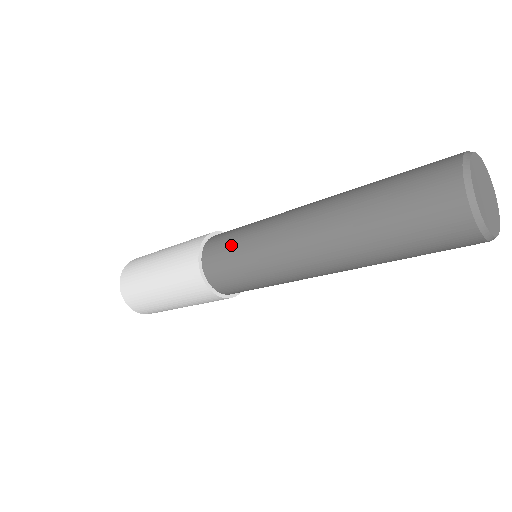
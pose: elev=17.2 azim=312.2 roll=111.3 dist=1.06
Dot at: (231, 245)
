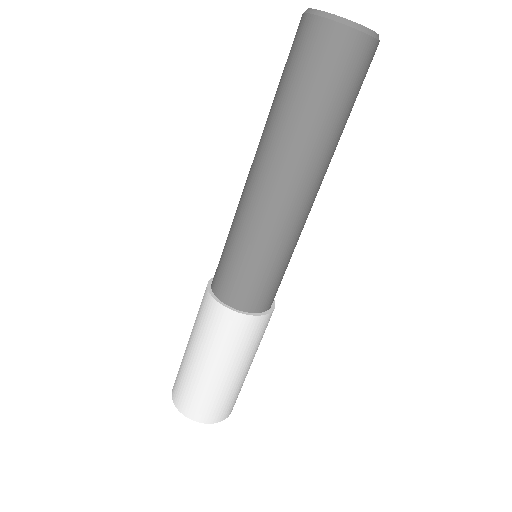
Dot at: (229, 259)
